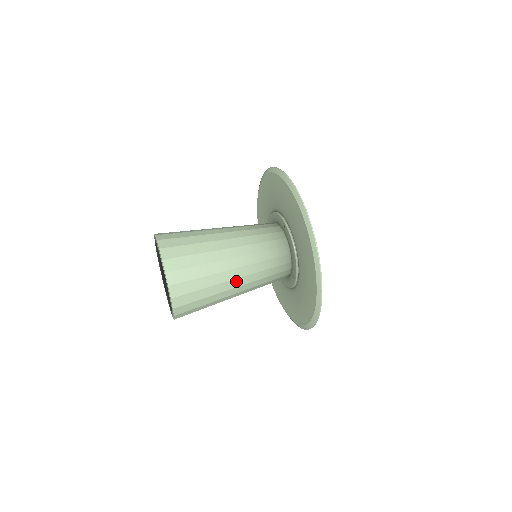
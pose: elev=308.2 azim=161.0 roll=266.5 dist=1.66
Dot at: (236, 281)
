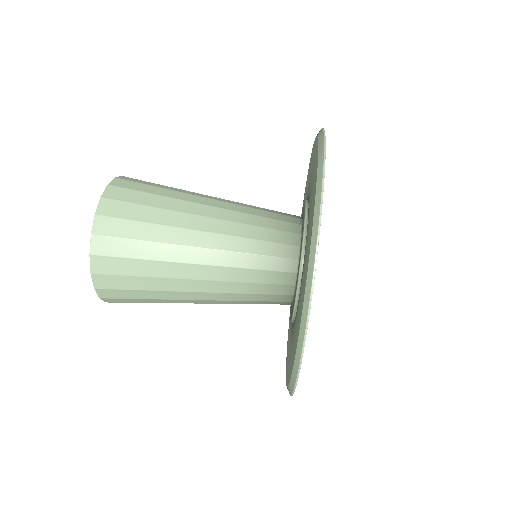
Dot at: (202, 303)
